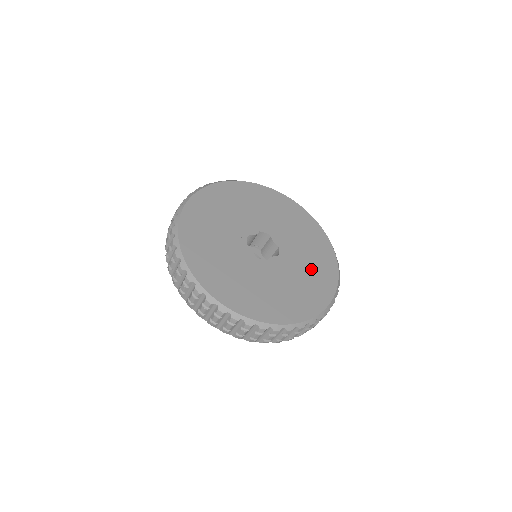
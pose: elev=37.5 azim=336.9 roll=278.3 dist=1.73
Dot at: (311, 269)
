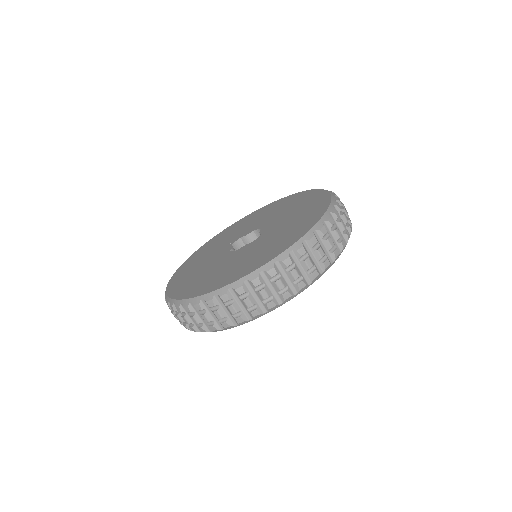
Dot at: (279, 237)
